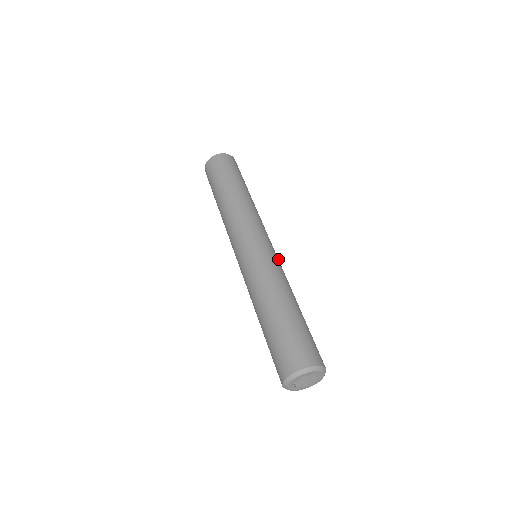
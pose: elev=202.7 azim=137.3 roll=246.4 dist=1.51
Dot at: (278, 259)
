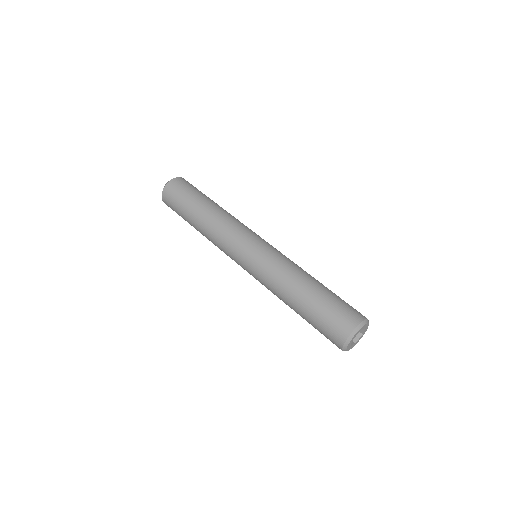
Dot at: occluded
